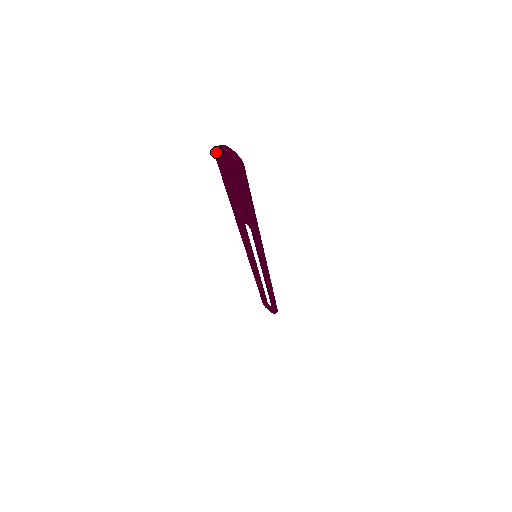
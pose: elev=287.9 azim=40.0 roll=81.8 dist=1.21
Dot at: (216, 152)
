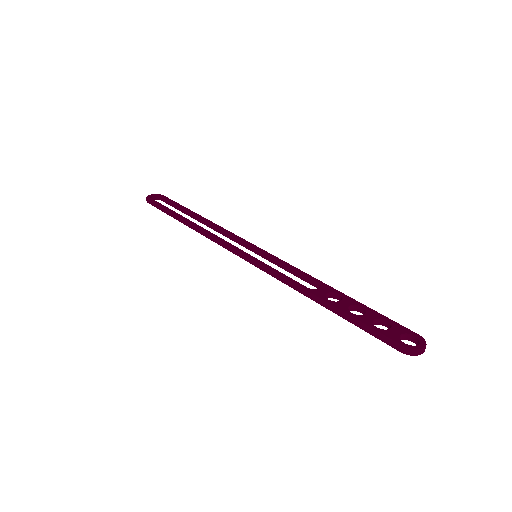
Dot at: (410, 355)
